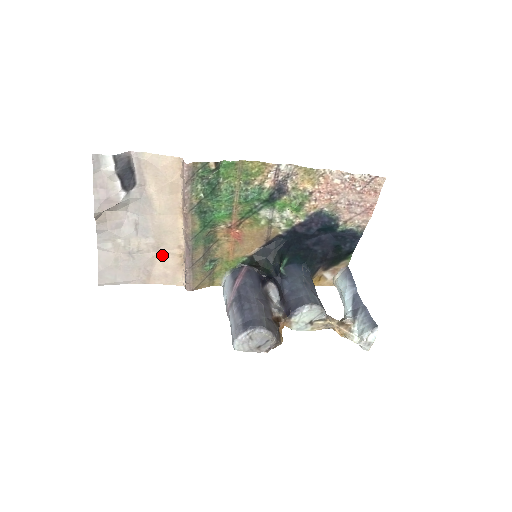
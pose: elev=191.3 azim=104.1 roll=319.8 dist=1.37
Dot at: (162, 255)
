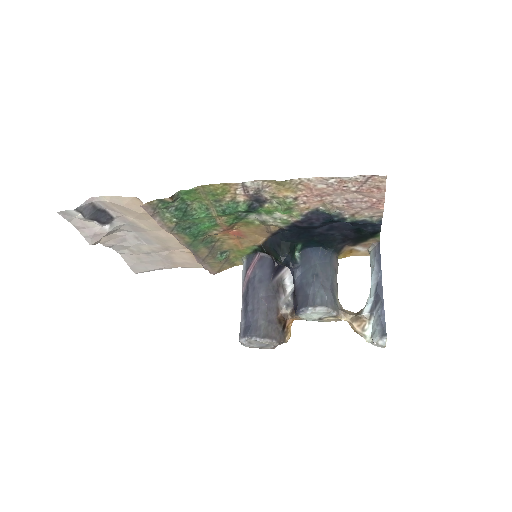
Dot at: (175, 252)
